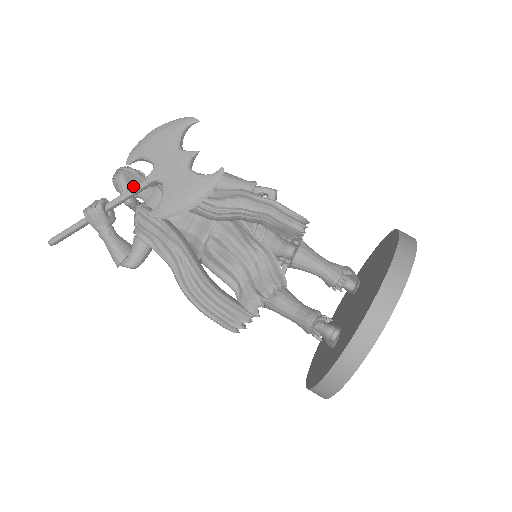
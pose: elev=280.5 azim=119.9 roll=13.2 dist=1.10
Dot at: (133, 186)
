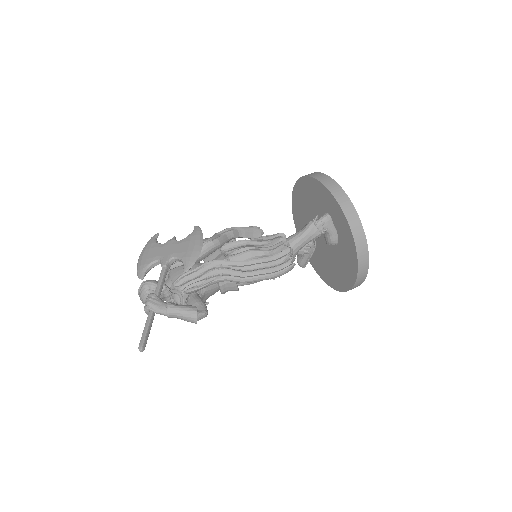
Dot at: occluded
